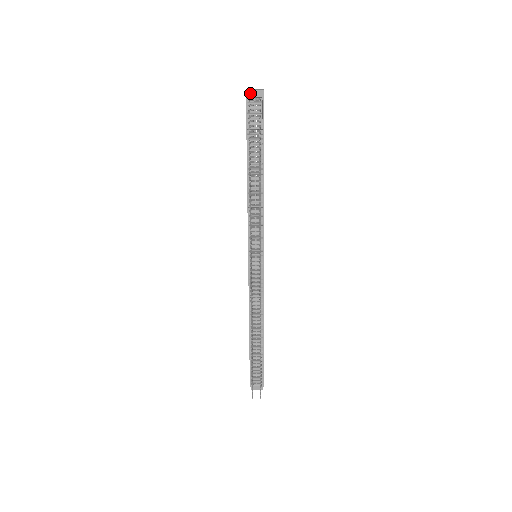
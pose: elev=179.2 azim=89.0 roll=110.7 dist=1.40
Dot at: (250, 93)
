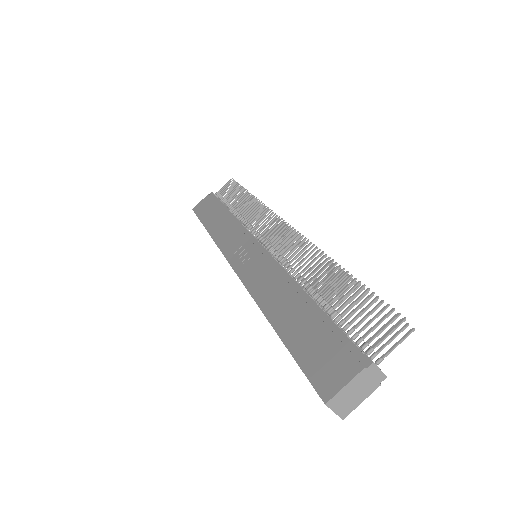
Dot at: occluded
